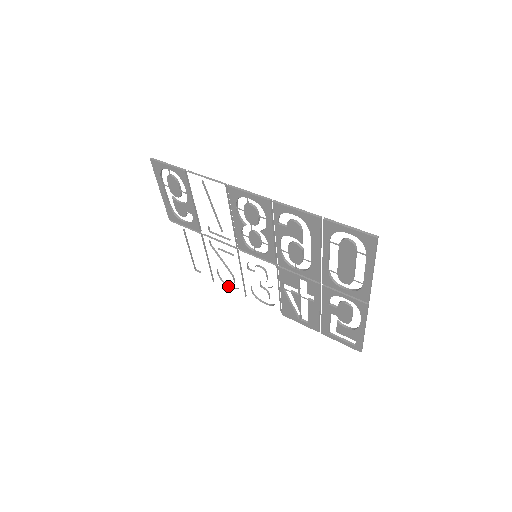
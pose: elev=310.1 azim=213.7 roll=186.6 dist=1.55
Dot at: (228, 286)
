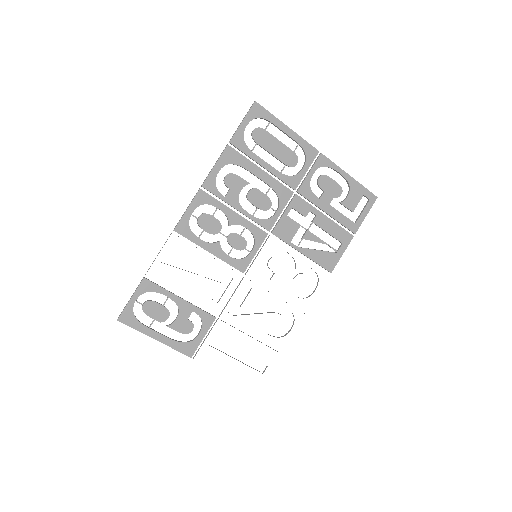
Dot at: occluded
